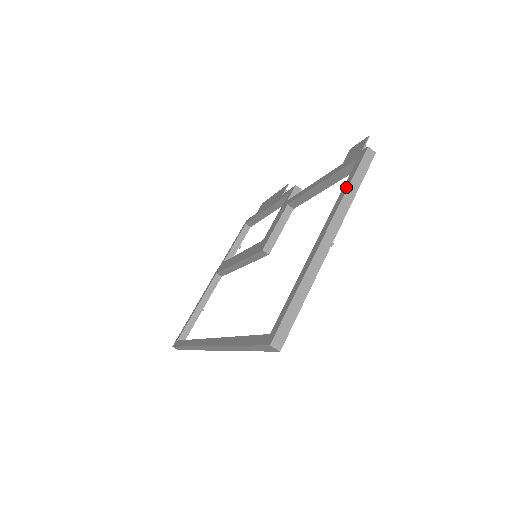
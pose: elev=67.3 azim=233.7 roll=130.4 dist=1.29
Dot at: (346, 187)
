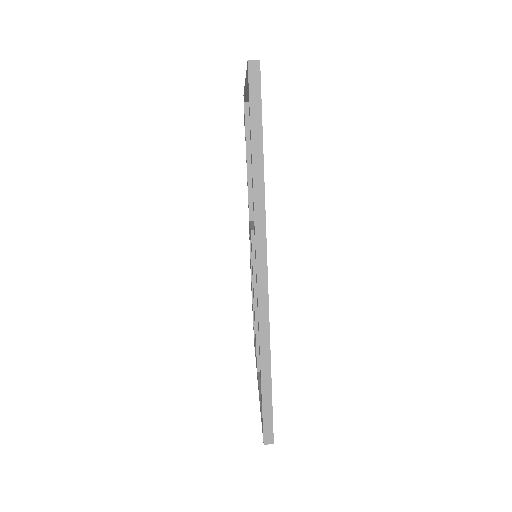
Dot at: occluded
